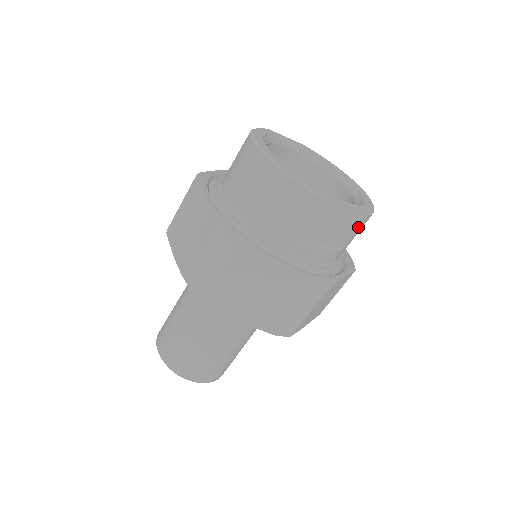
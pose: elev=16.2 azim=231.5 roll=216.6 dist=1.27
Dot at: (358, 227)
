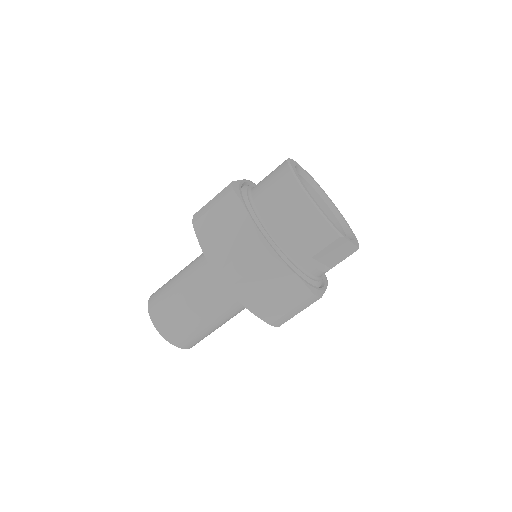
Dot at: (348, 256)
